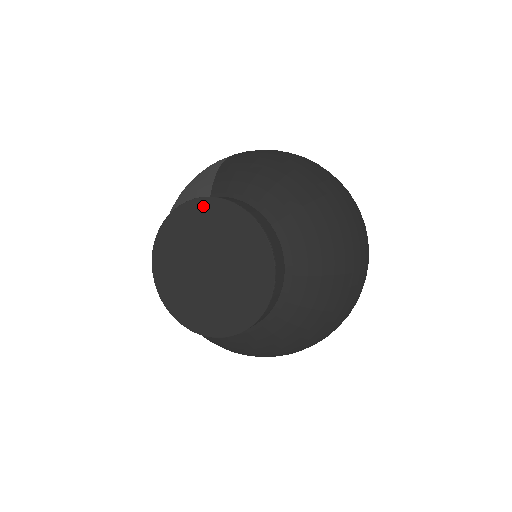
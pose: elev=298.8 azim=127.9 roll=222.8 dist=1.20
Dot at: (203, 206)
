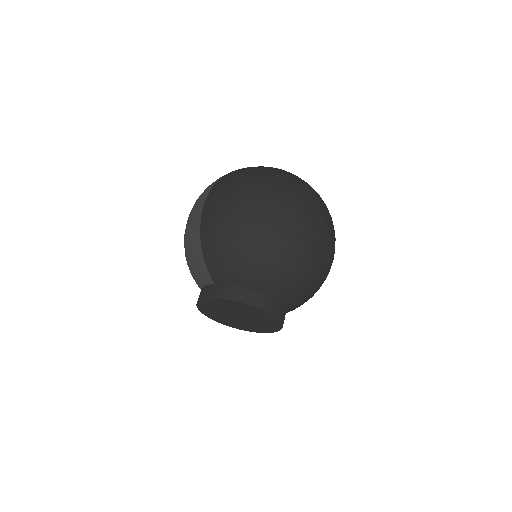
Dot at: (215, 301)
